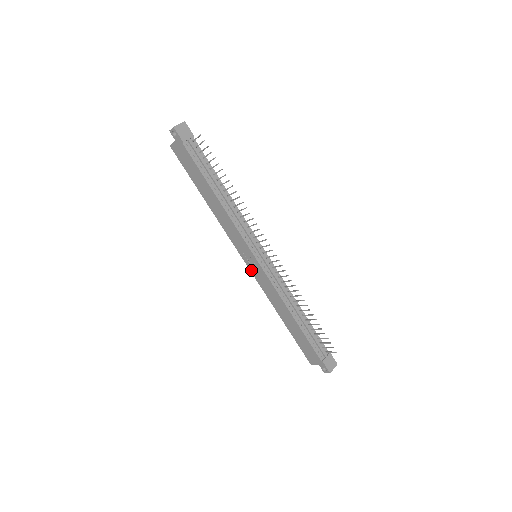
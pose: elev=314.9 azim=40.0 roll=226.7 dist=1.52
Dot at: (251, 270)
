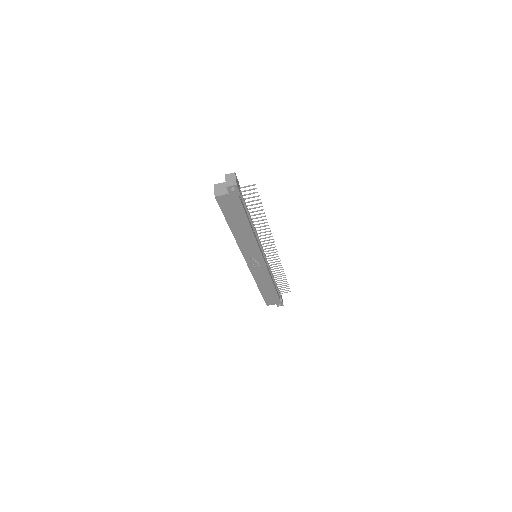
Dot at: (250, 267)
